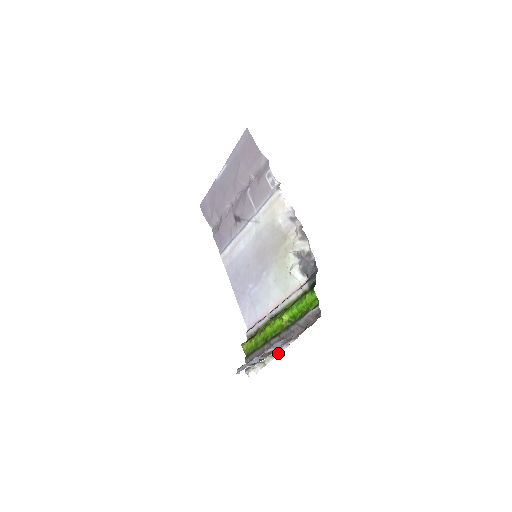
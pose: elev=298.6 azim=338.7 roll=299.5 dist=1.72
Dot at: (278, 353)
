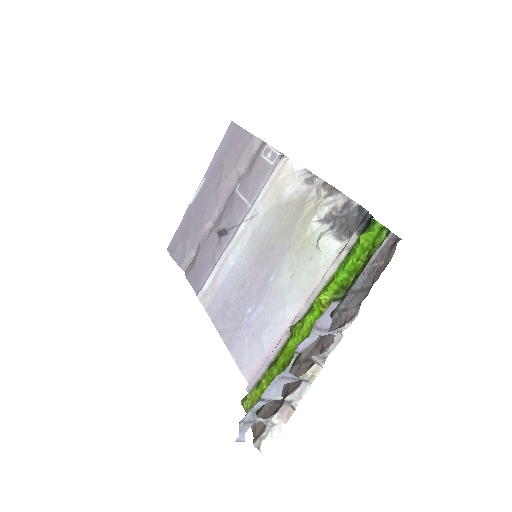
Dot at: (319, 367)
